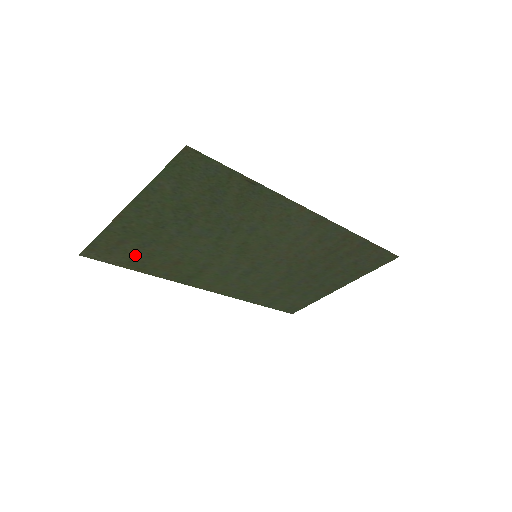
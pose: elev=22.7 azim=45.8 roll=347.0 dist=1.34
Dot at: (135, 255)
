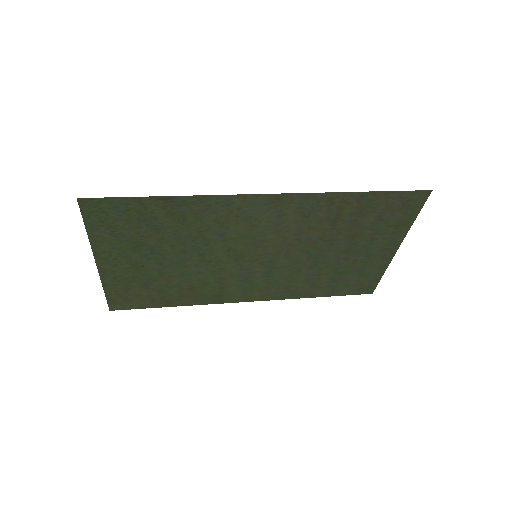
Dot at: (150, 295)
